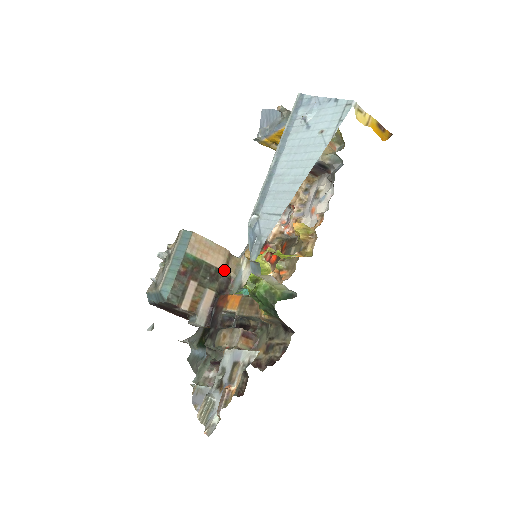
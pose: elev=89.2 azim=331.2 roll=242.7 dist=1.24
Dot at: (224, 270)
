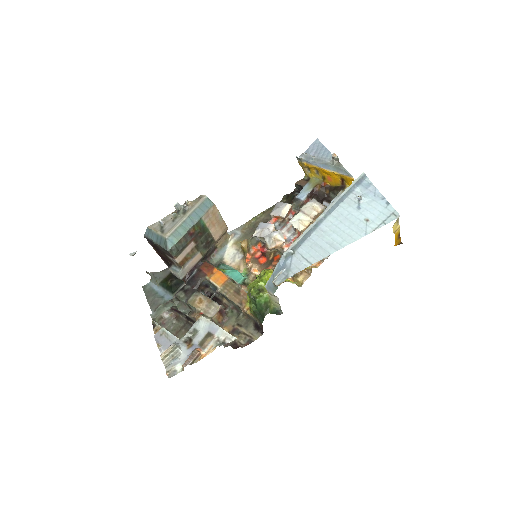
Dot at: (216, 241)
